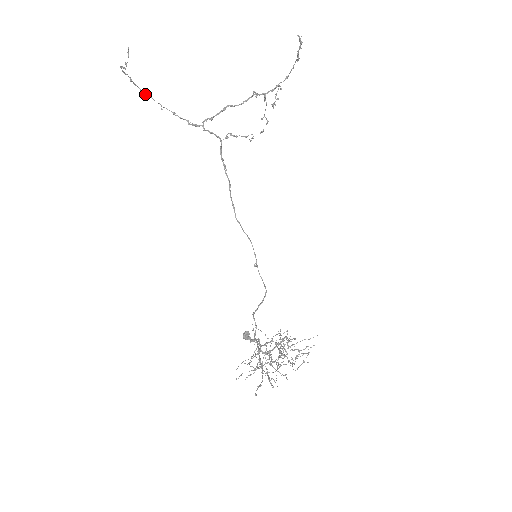
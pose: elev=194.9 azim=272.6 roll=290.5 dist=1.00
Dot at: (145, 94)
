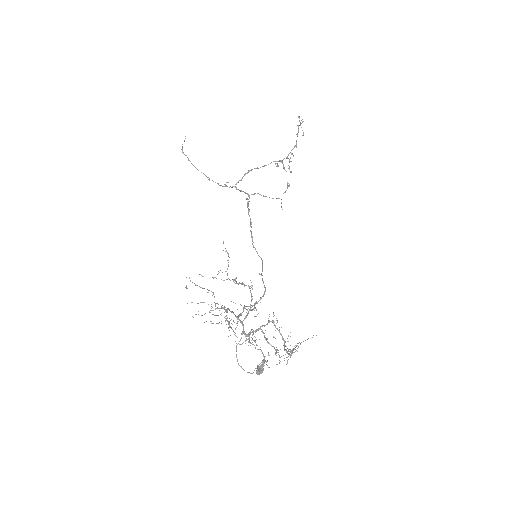
Dot at: occluded
